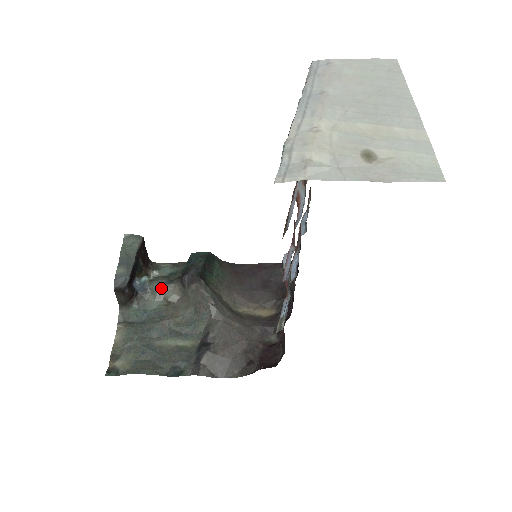
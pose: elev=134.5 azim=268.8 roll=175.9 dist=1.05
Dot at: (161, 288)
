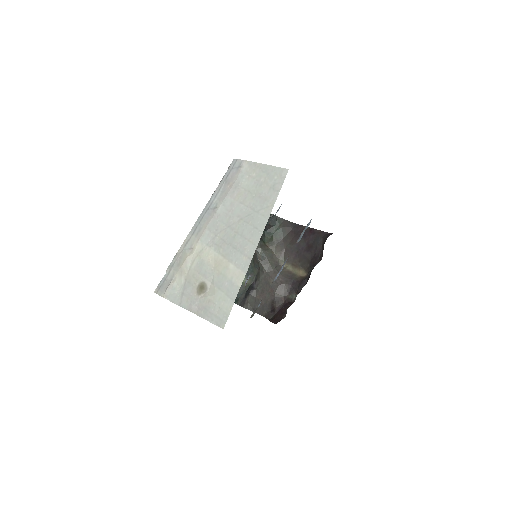
Dot at: occluded
